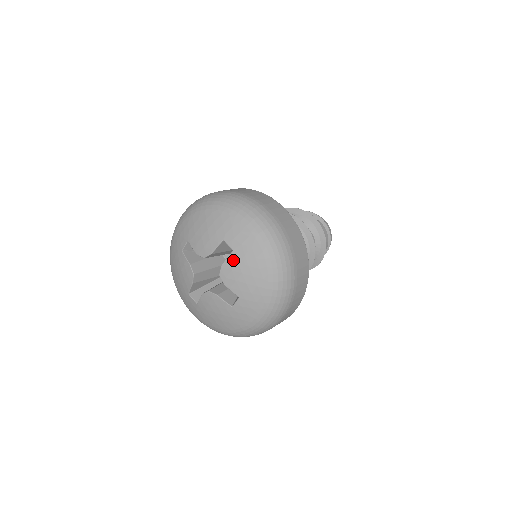
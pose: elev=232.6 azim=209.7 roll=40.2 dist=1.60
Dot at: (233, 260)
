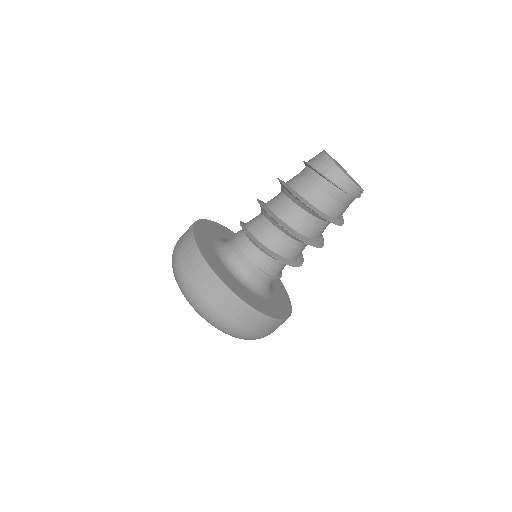
Dot at: occluded
